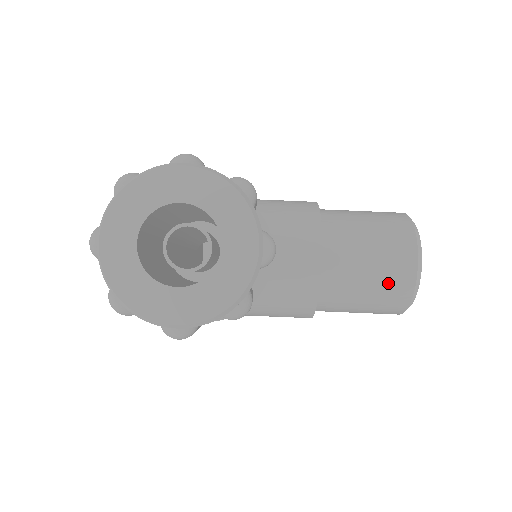
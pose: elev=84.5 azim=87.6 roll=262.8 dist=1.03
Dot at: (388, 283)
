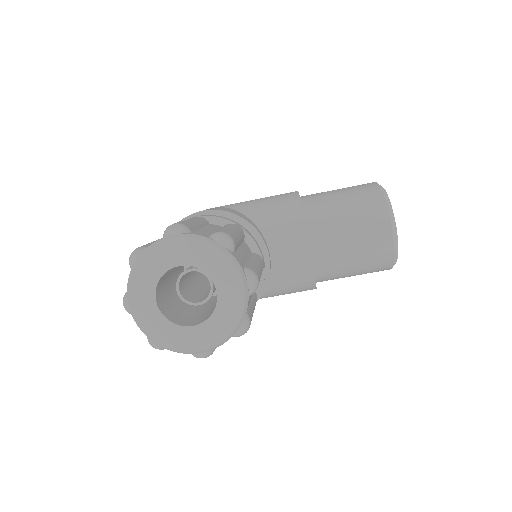
Dot at: (371, 252)
